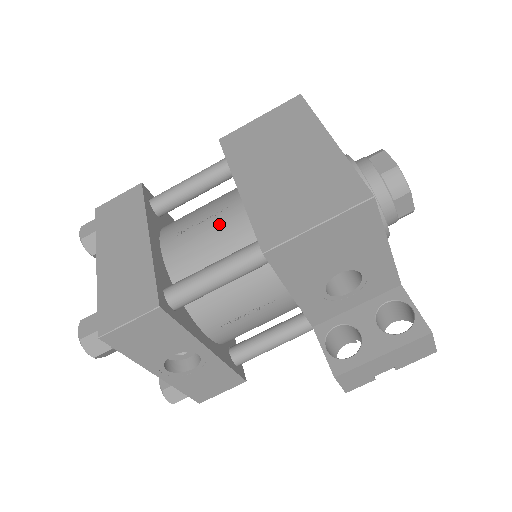
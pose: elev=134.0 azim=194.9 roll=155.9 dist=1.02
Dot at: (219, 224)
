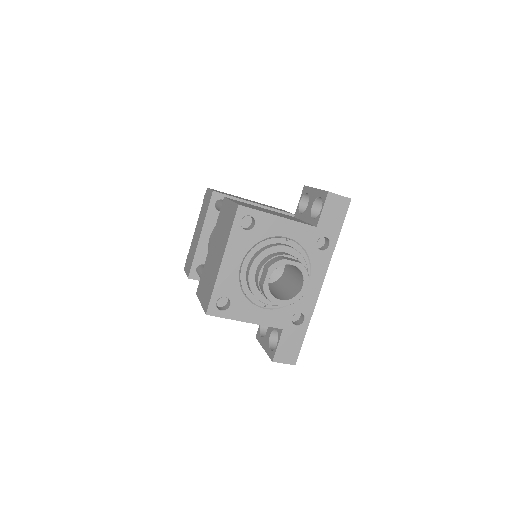
Dot at: occluded
